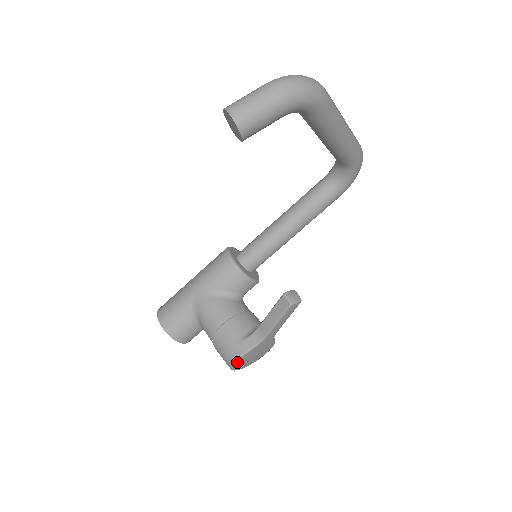
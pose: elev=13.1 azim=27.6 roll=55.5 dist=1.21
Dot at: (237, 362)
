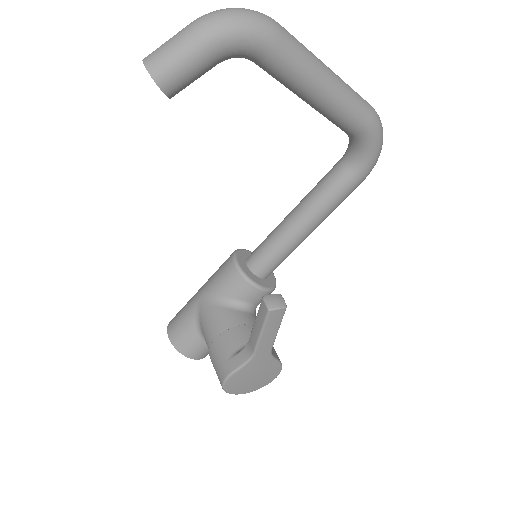
Dot at: (227, 383)
